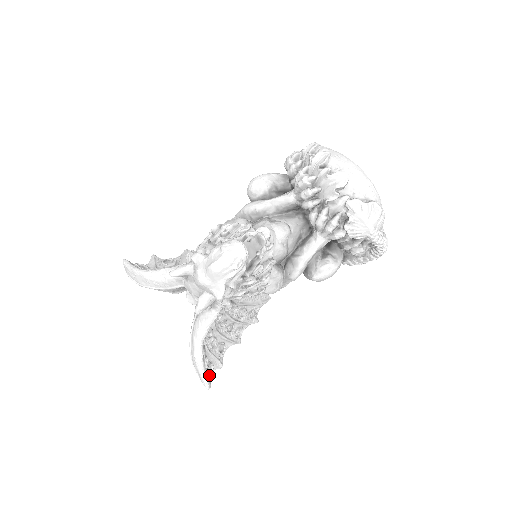
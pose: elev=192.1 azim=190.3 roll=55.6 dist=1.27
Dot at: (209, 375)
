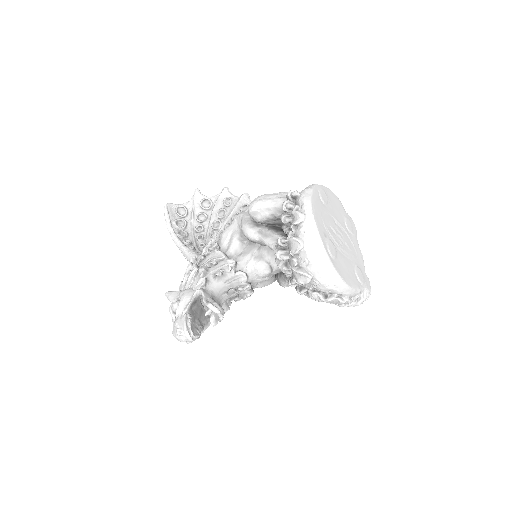
Dot at: occluded
